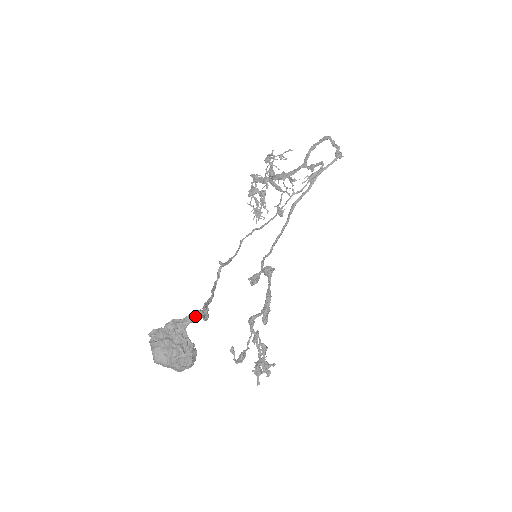
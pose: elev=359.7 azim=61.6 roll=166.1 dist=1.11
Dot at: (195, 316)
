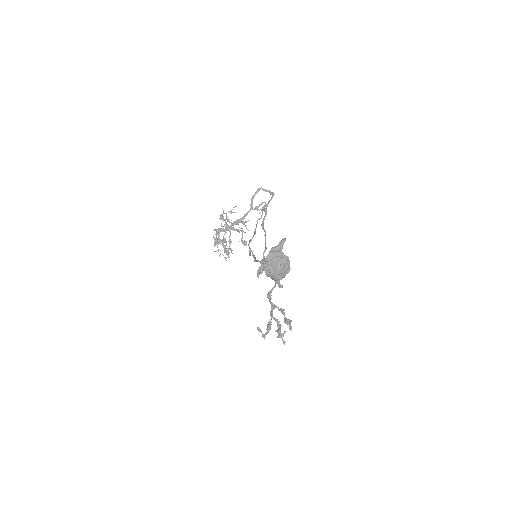
Dot at: (284, 240)
